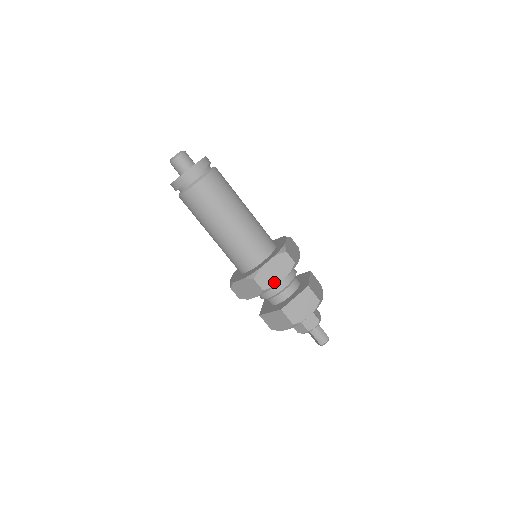
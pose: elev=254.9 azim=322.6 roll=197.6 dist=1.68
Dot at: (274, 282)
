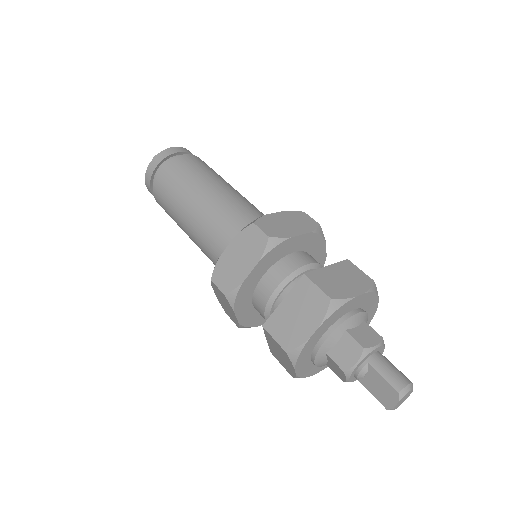
Dot at: (288, 233)
